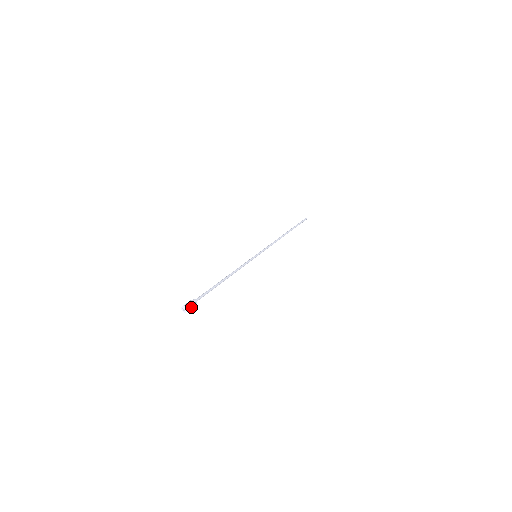
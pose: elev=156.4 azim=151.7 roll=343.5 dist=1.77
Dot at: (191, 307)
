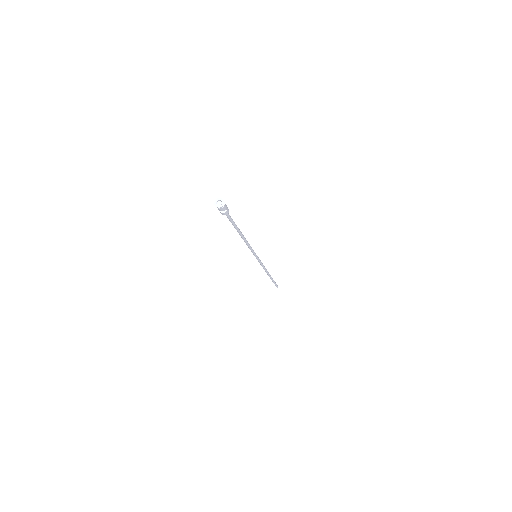
Dot at: (225, 208)
